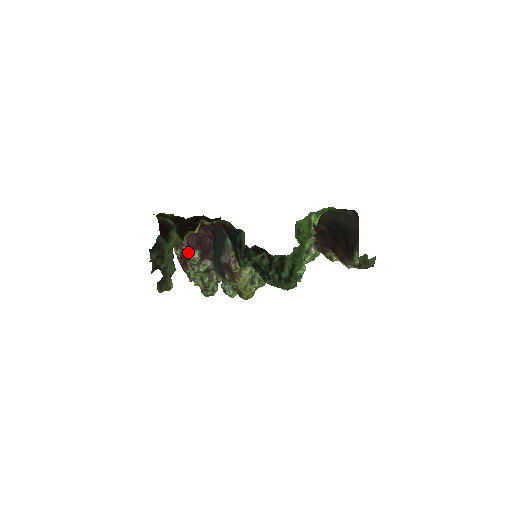
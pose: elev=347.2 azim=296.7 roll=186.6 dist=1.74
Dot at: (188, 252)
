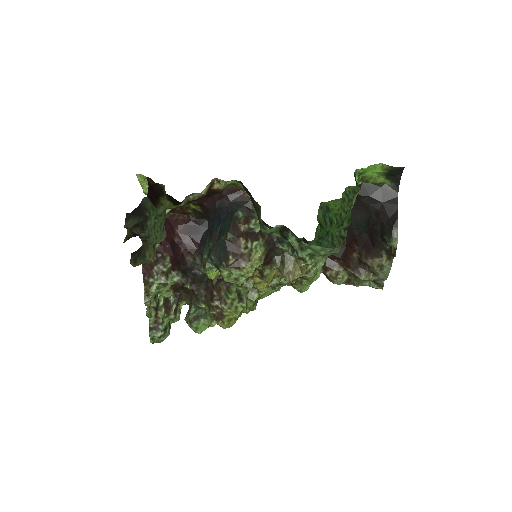
Dot at: (158, 254)
